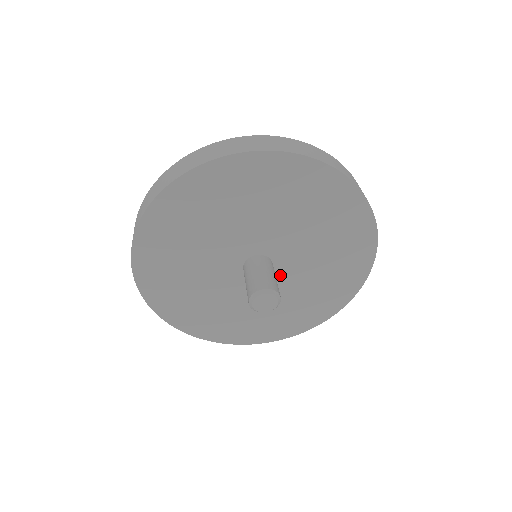
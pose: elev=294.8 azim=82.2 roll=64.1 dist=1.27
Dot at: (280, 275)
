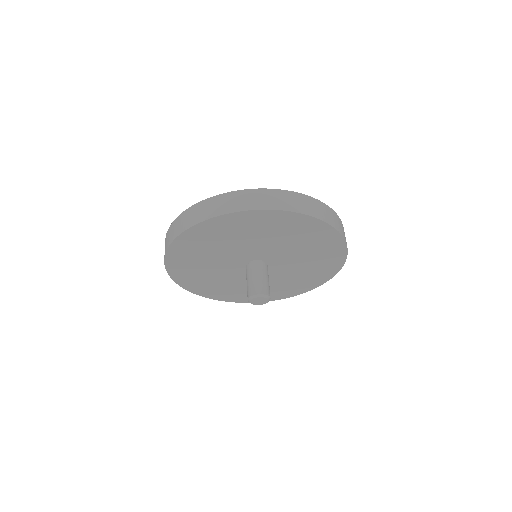
Dot at: (274, 269)
